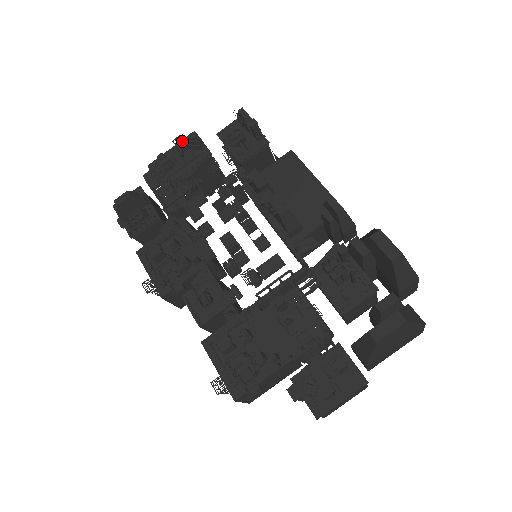
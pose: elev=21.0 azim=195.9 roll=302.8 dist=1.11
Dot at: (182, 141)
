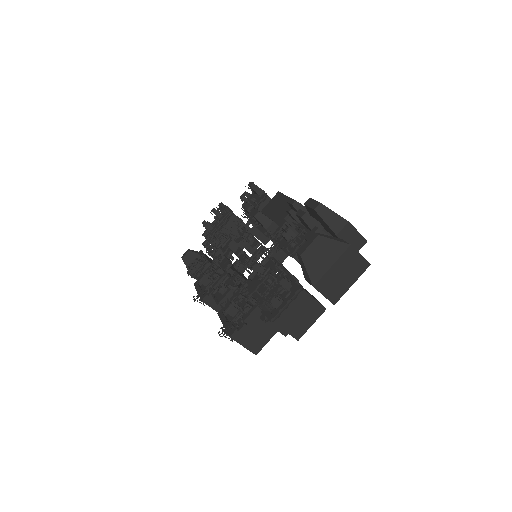
Dot at: (216, 210)
